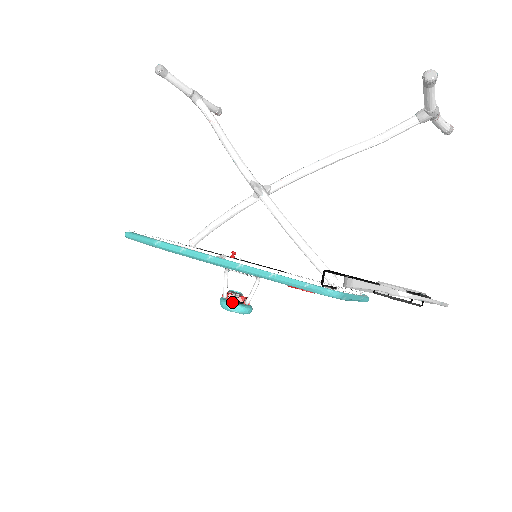
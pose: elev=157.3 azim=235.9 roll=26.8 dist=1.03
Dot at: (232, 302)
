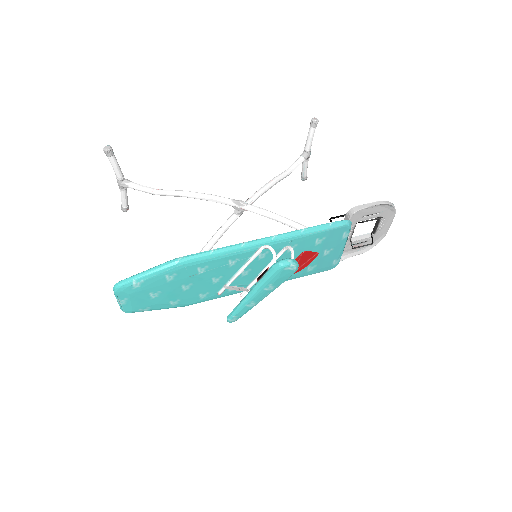
Dot at: (287, 258)
